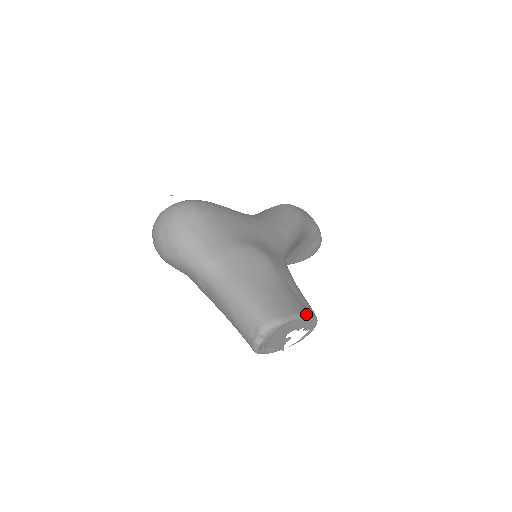
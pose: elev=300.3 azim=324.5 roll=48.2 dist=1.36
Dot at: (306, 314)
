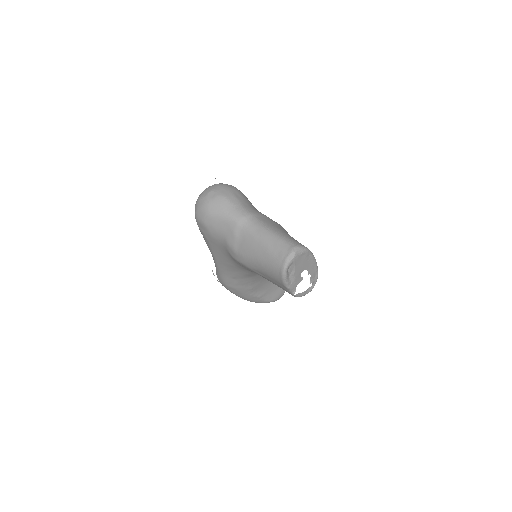
Dot at: occluded
